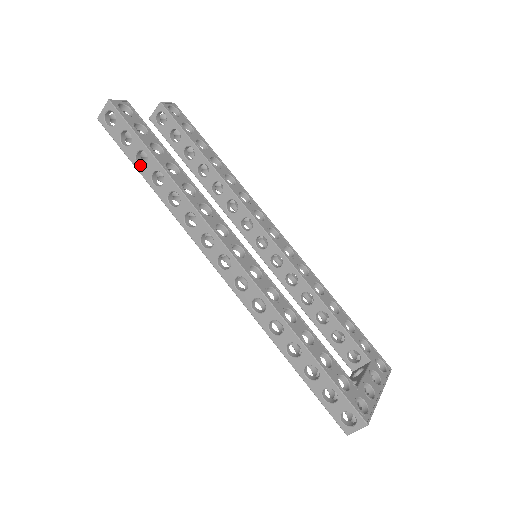
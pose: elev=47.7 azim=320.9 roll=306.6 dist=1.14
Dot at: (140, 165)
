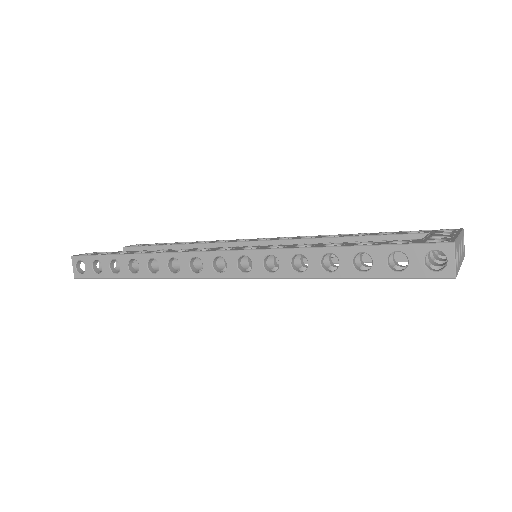
Dot at: (118, 273)
